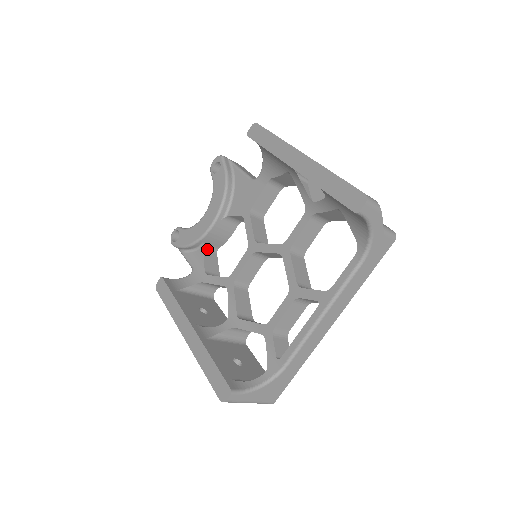
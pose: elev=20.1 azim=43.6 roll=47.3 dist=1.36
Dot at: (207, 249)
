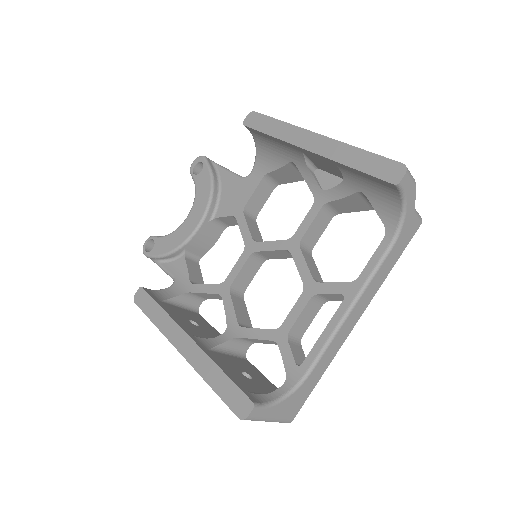
Dot at: (189, 257)
